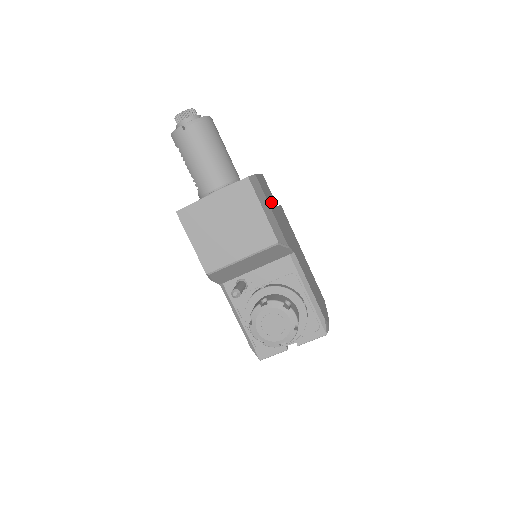
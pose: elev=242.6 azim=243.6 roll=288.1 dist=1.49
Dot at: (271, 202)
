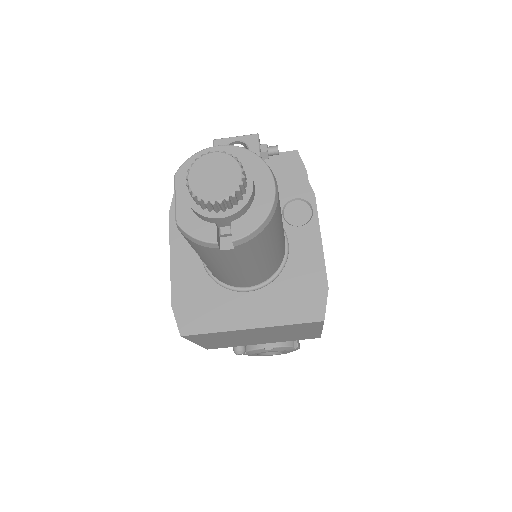
Dot at: occluded
